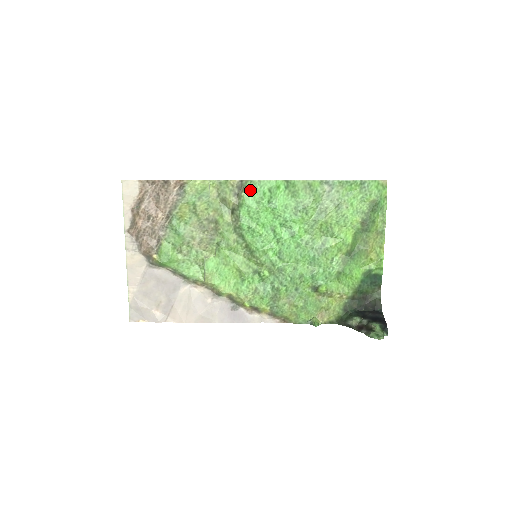
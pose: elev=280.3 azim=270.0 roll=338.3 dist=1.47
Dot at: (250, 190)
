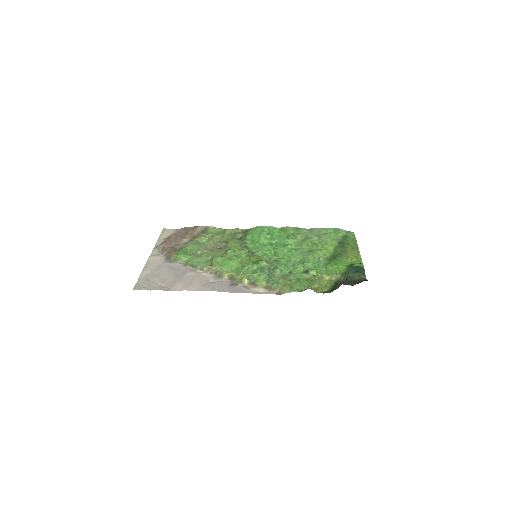
Dot at: (254, 230)
